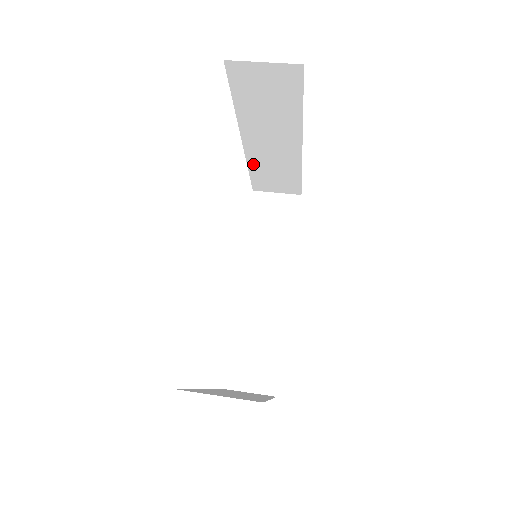
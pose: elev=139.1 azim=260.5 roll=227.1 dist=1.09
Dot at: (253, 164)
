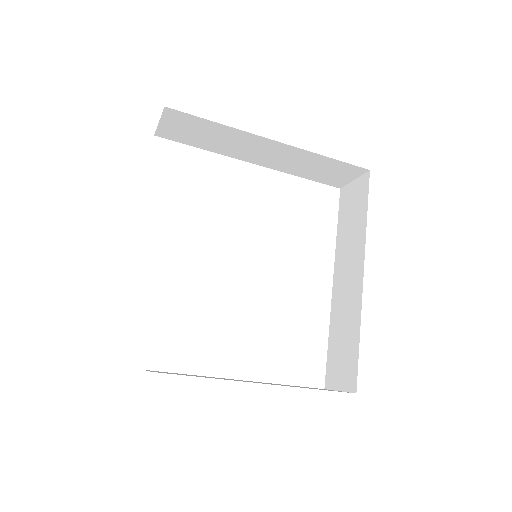
Dot at: (293, 172)
